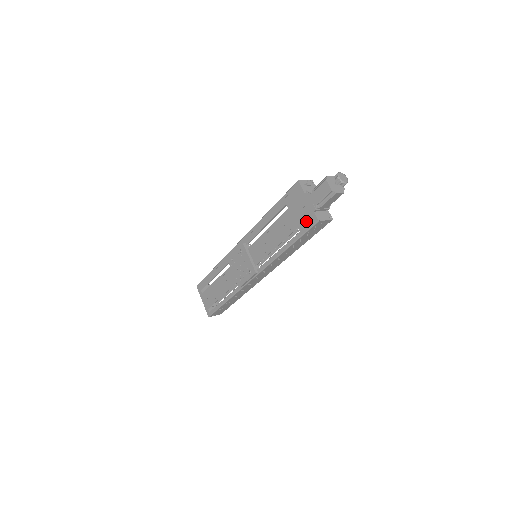
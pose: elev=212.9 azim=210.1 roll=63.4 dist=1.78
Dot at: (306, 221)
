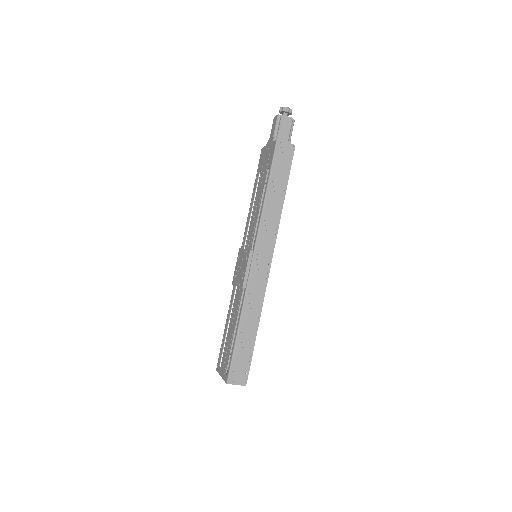
Dot at: (271, 154)
